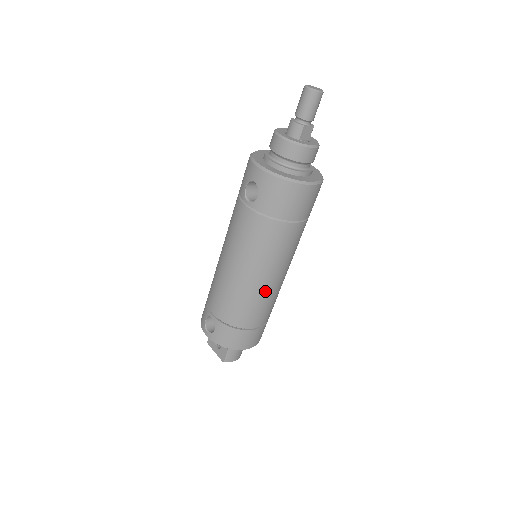
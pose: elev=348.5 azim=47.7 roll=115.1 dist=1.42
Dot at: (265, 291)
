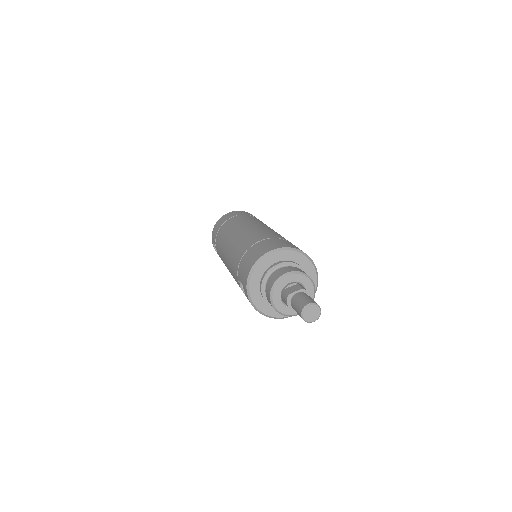
Dot at: occluded
